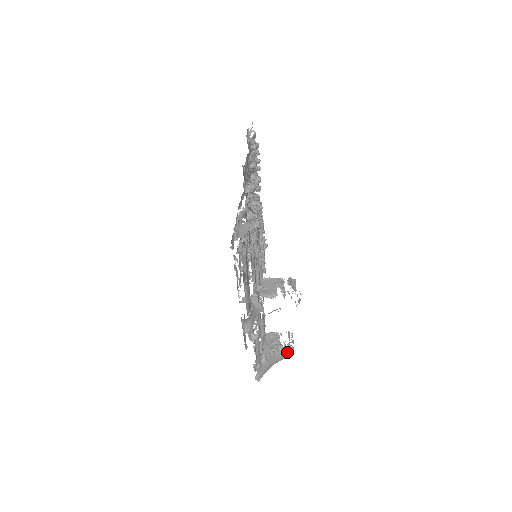
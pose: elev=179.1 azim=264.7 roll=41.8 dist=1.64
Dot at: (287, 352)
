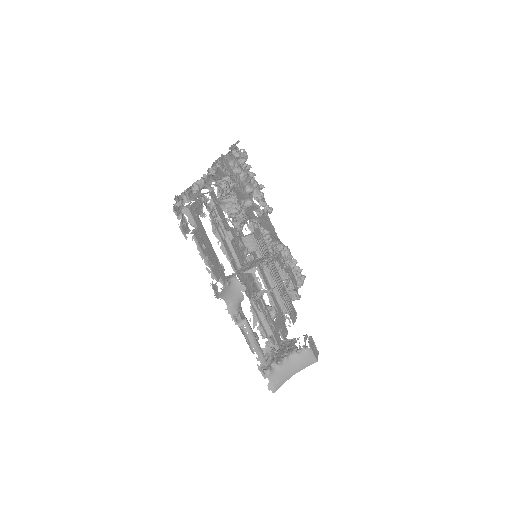
Dot at: (305, 356)
